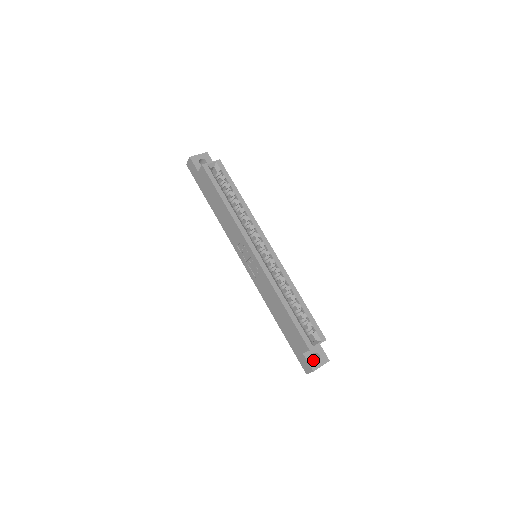
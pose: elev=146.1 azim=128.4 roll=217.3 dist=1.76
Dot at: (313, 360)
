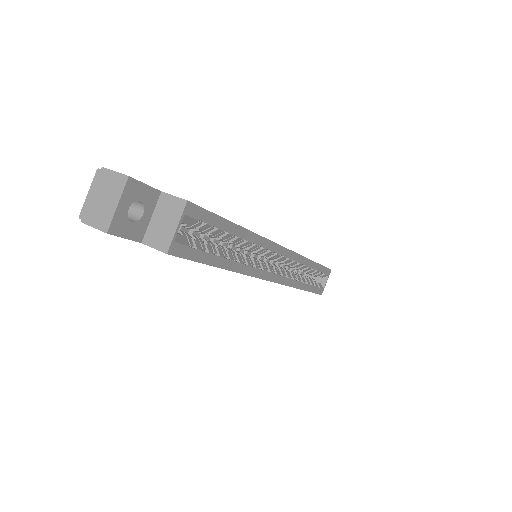
Dot at: occluded
